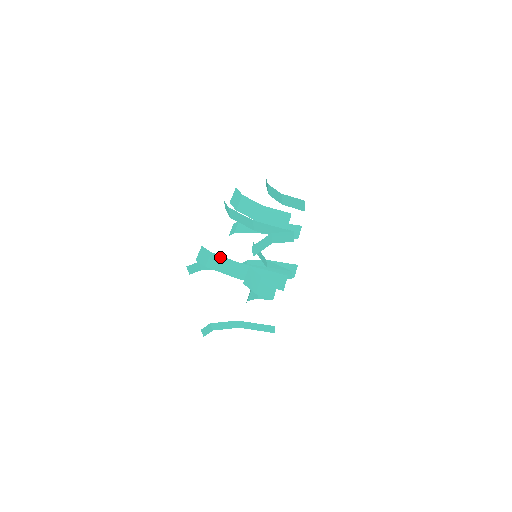
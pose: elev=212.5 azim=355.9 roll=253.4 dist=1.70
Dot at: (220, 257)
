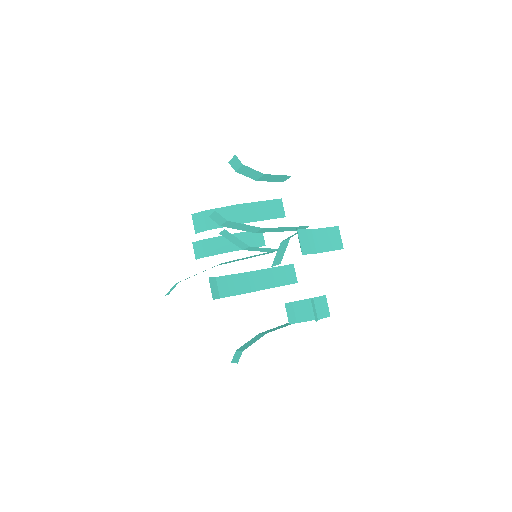
Dot at: (226, 277)
